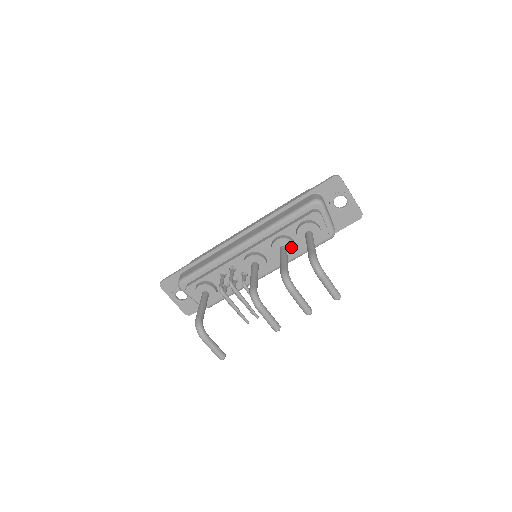
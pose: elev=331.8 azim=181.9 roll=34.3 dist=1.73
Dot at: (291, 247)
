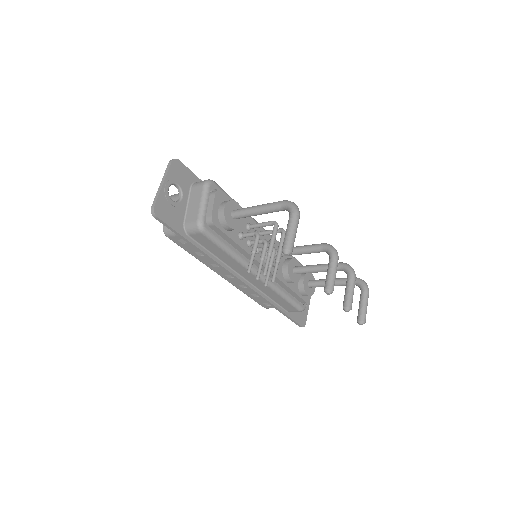
Dot at: (298, 276)
